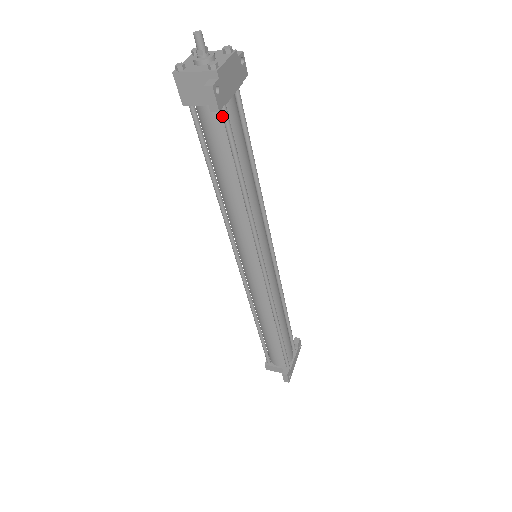
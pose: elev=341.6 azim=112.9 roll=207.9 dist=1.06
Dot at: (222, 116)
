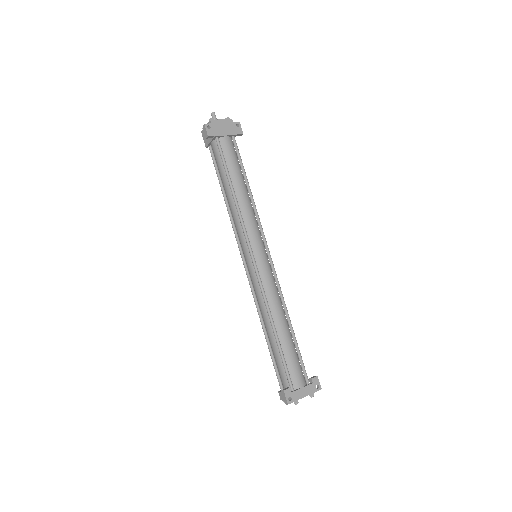
Dot at: (219, 146)
